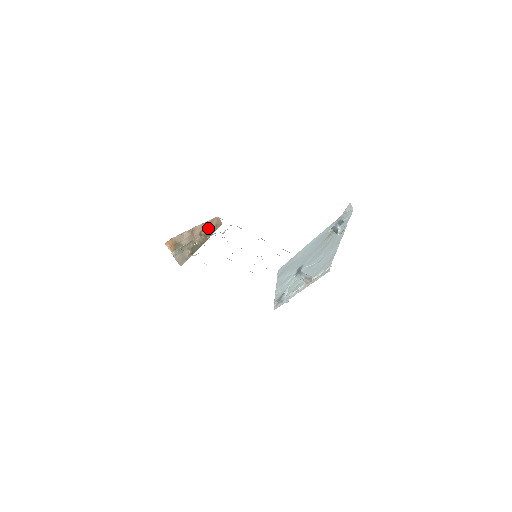
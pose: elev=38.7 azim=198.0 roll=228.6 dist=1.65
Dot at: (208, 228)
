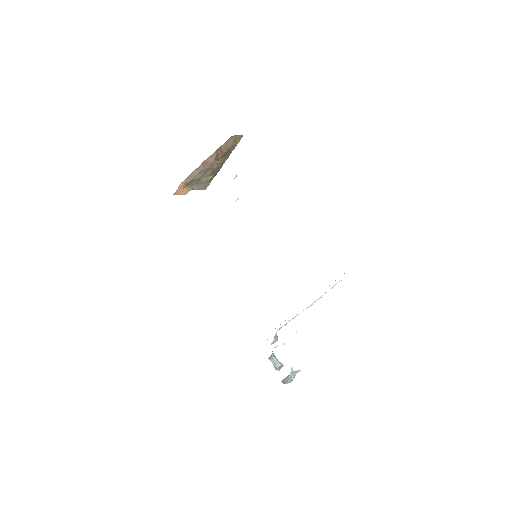
Dot at: (224, 149)
